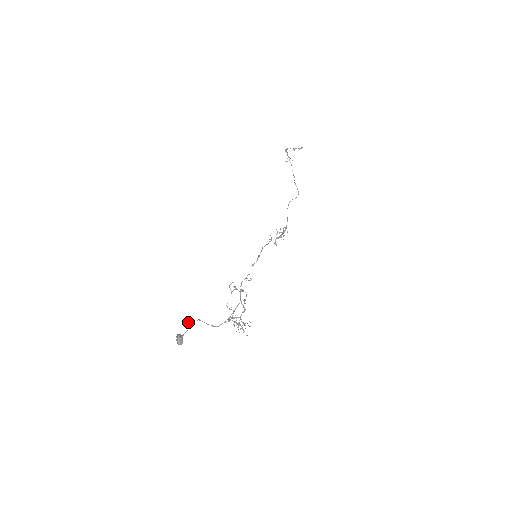
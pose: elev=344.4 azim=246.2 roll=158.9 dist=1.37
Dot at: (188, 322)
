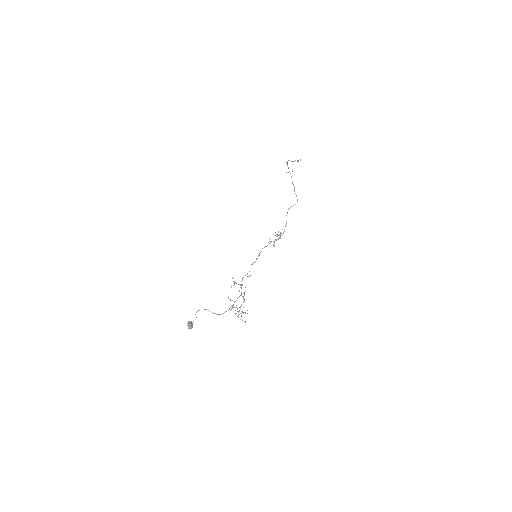
Dot at: (197, 311)
